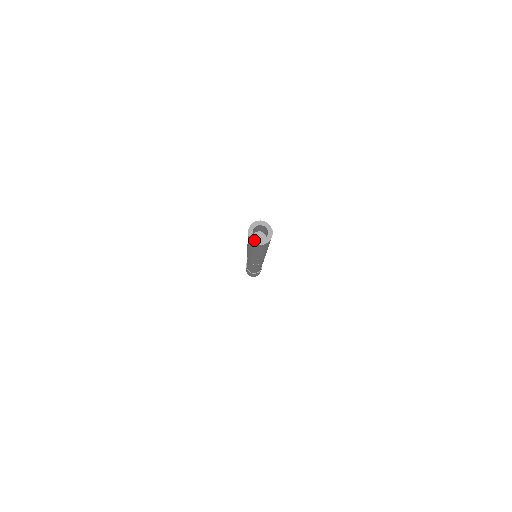
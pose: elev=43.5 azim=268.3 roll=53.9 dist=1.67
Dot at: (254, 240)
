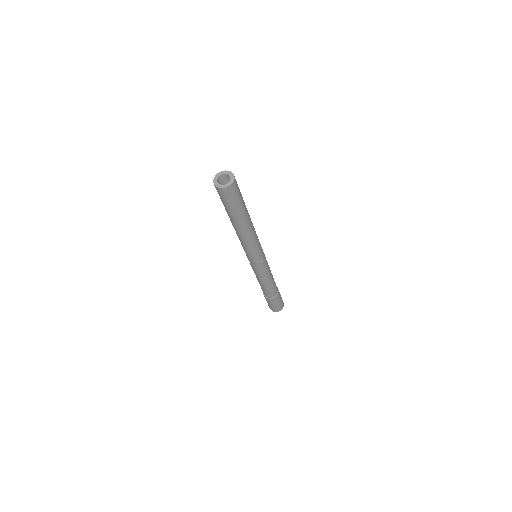
Dot at: (220, 186)
